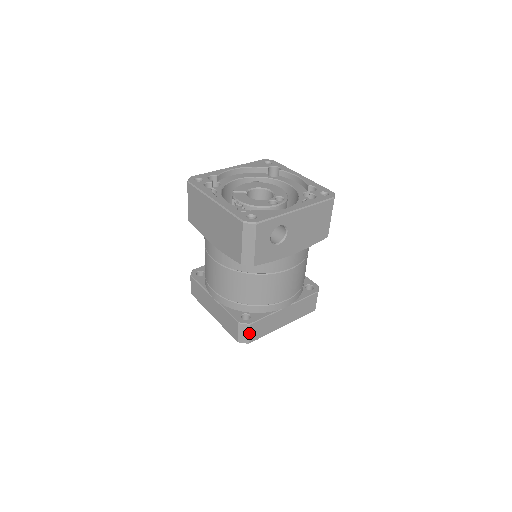
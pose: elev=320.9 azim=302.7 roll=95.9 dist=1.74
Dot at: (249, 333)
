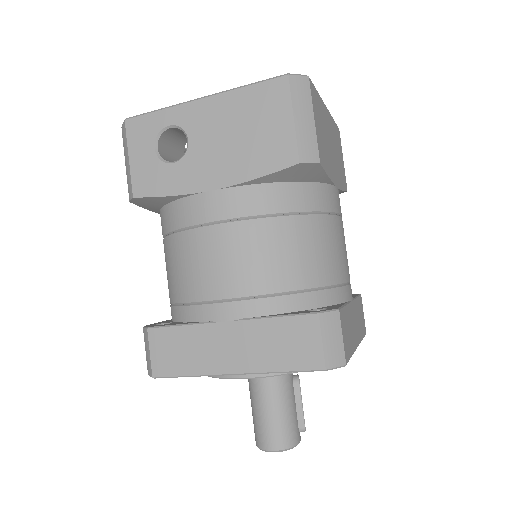
Dot at: (150, 350)
